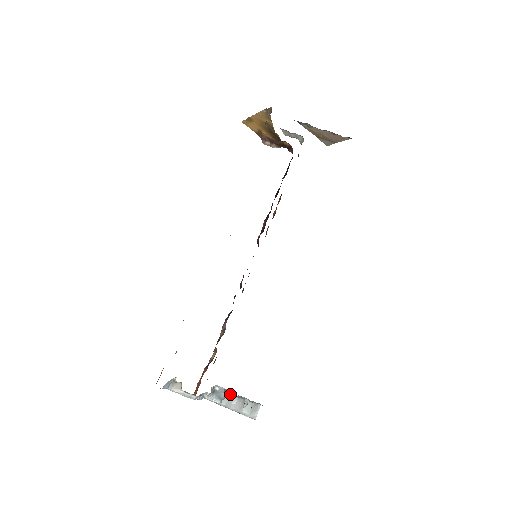
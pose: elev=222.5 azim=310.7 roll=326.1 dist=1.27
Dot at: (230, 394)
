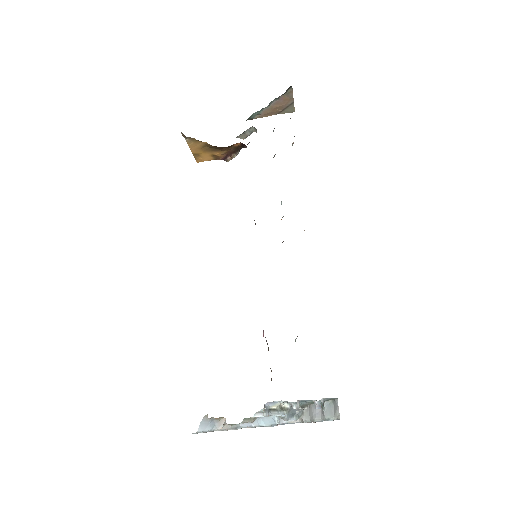
Dot at: (291, 404)
